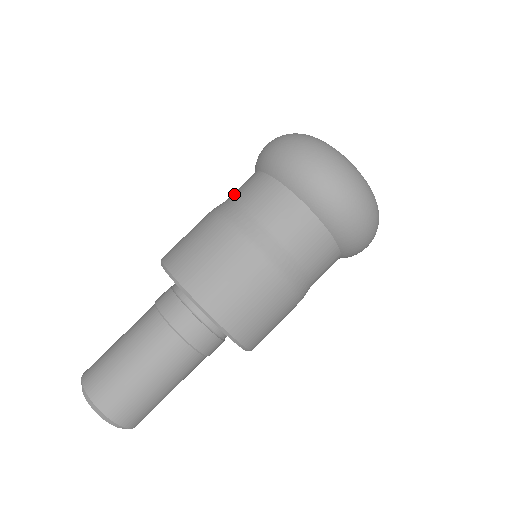
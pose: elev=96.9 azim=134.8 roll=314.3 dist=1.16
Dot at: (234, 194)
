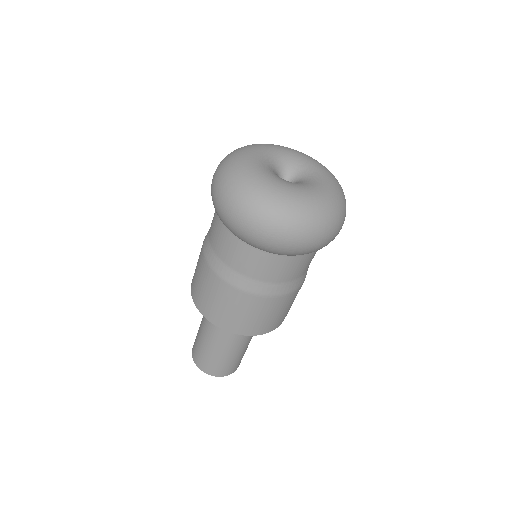
Dot at: (210, 227)
